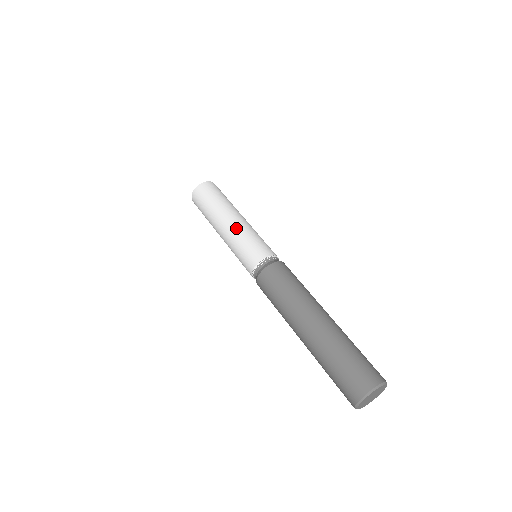
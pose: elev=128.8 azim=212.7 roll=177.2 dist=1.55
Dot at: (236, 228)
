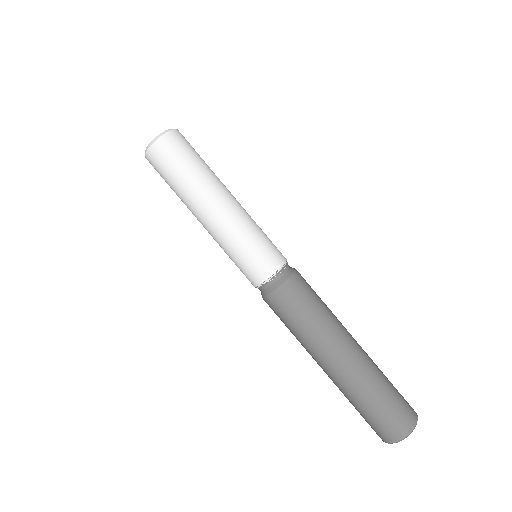
Dot at: (220, 232)
